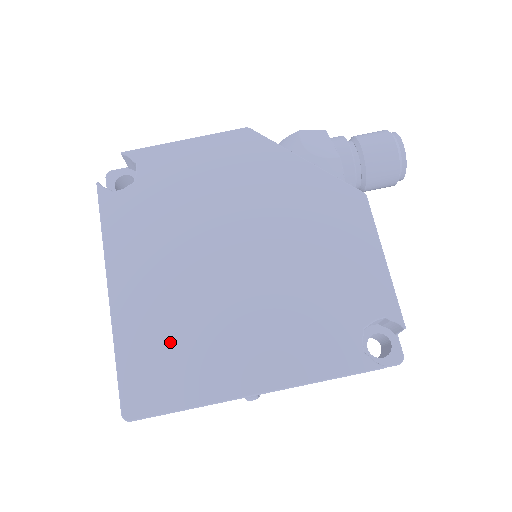
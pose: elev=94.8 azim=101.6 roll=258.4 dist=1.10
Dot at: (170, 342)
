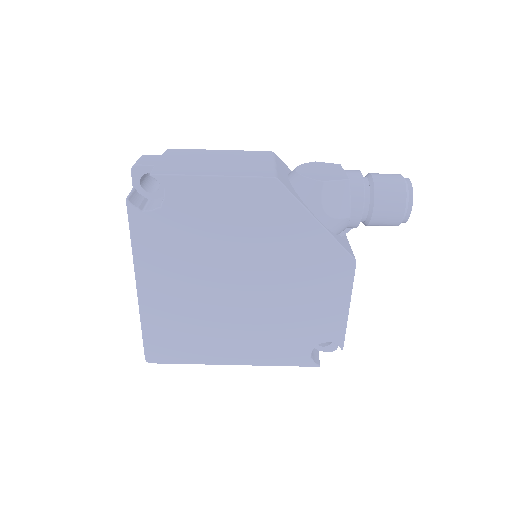
Dot at: (181, 328)
